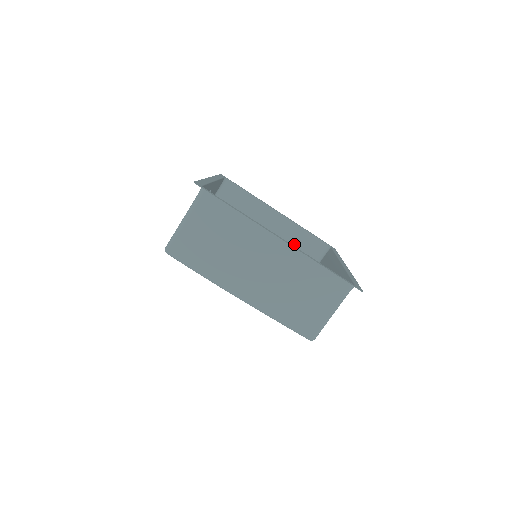
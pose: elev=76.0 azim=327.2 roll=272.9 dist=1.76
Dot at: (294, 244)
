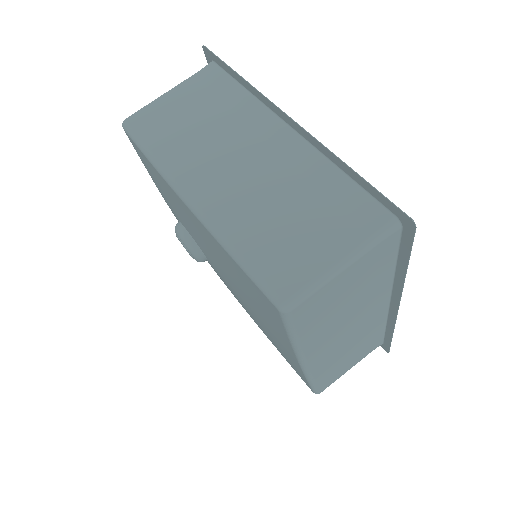
Dot at: occluded
